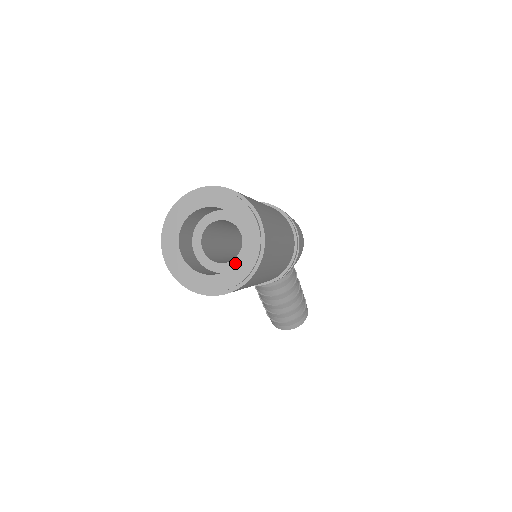
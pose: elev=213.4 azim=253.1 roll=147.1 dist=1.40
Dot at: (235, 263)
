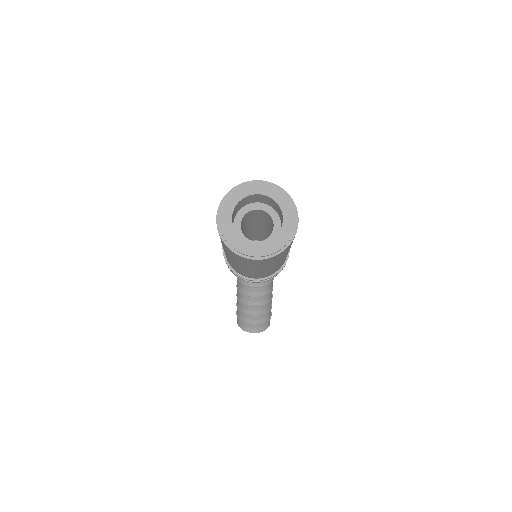
Dot at: (274, 238)
